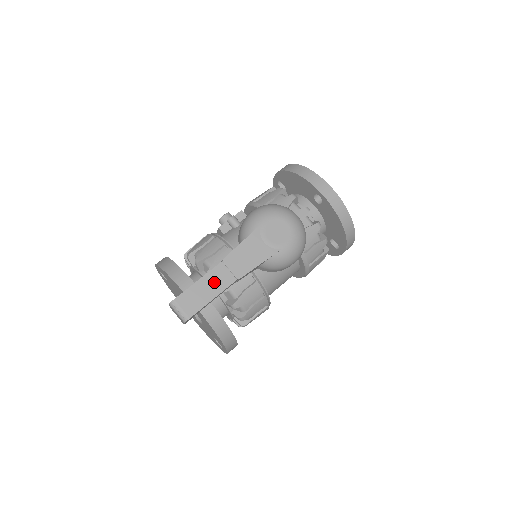
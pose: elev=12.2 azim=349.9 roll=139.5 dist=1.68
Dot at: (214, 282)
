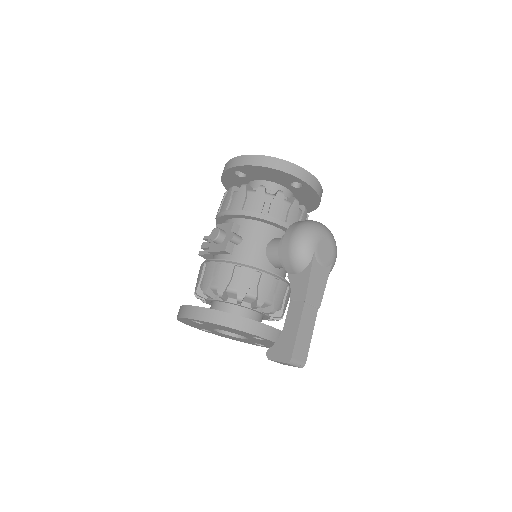
Dot at: (307, 323)
